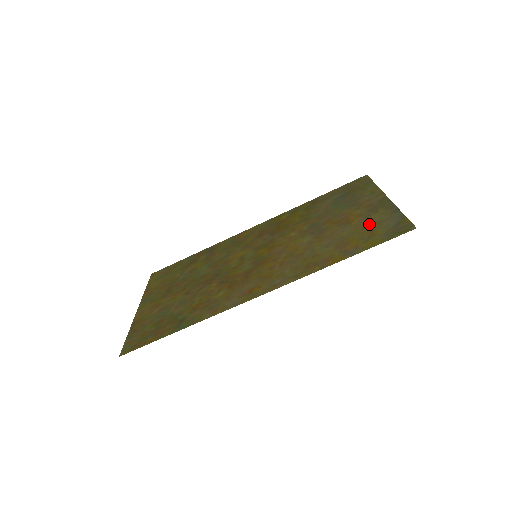
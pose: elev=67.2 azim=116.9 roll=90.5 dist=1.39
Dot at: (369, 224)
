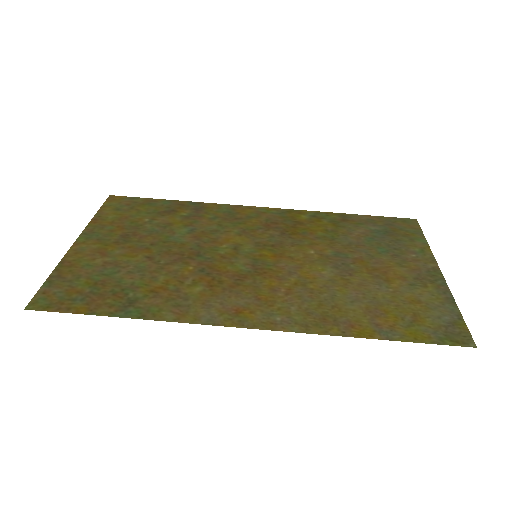
Dot at: (414, 300)
